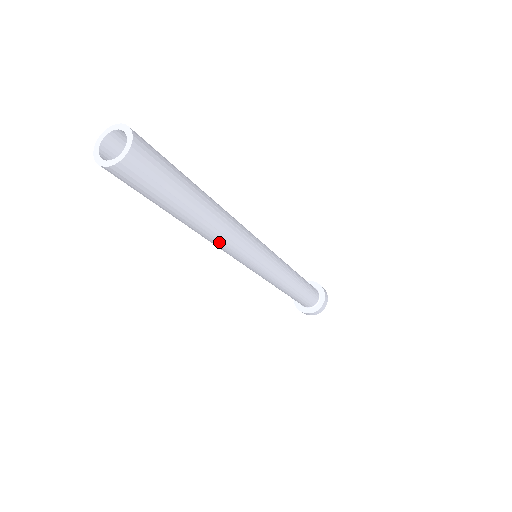
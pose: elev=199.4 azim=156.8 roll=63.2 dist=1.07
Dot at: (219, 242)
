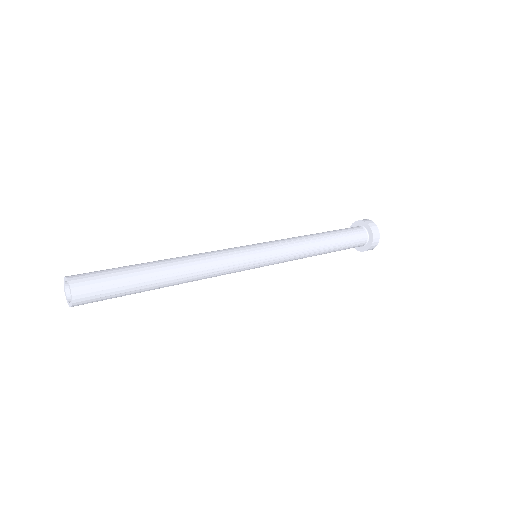
Dot at: occluded
